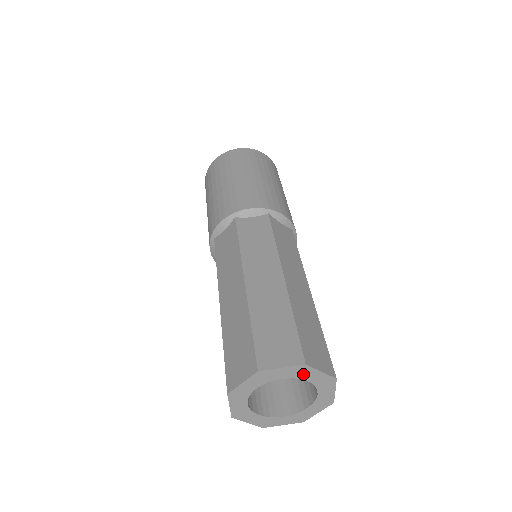
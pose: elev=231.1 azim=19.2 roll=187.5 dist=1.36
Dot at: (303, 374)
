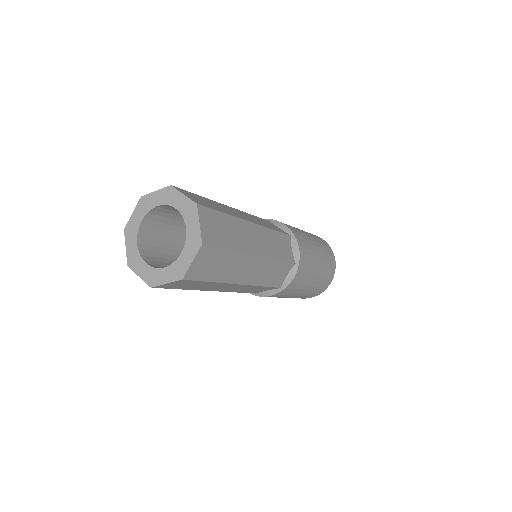
Dot at: (189, 215)
